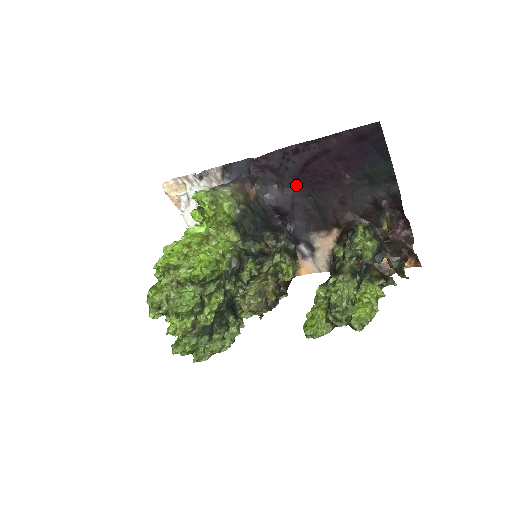
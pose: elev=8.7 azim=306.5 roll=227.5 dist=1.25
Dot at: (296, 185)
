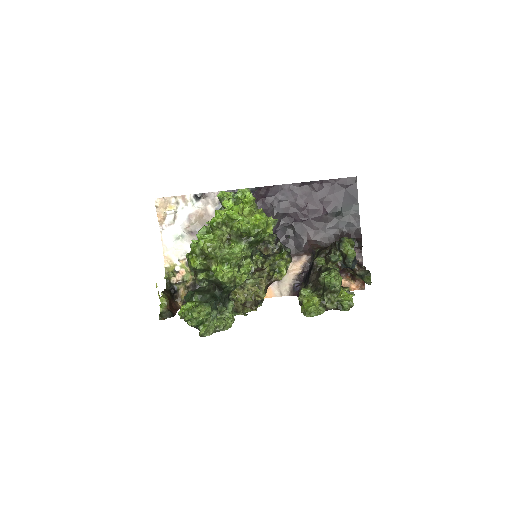
Dot at: (283, 216)
